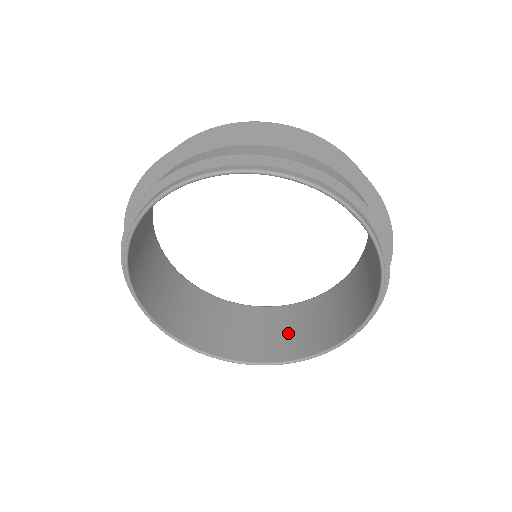
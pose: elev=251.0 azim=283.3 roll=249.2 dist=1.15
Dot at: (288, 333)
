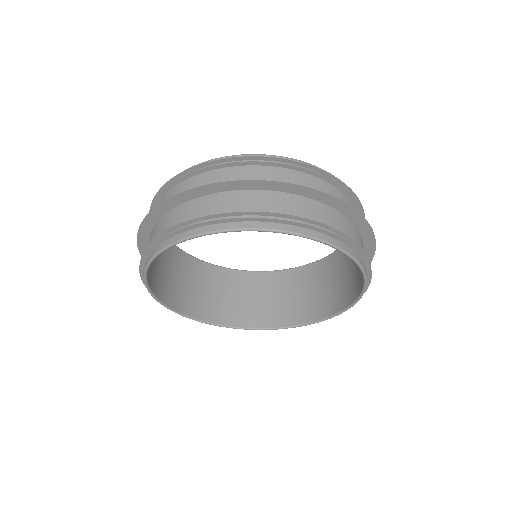
Dot at: (200, 291)
